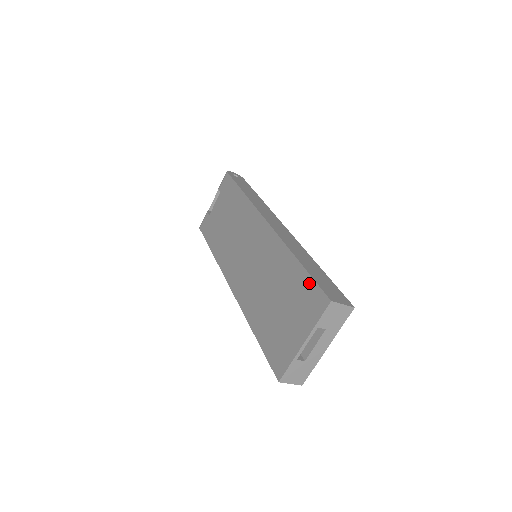
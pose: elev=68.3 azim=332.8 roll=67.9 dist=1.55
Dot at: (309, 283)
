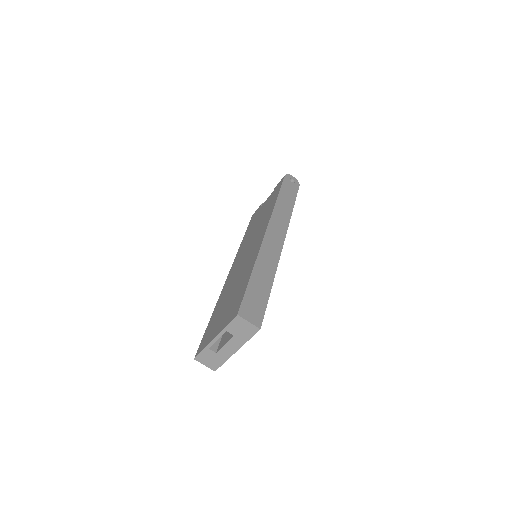
Dot at: (242, 294)
